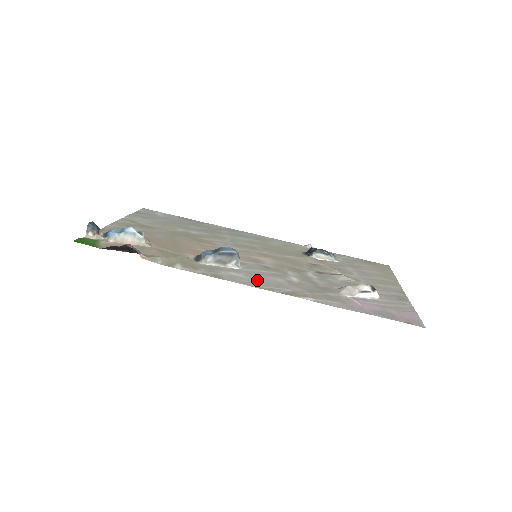
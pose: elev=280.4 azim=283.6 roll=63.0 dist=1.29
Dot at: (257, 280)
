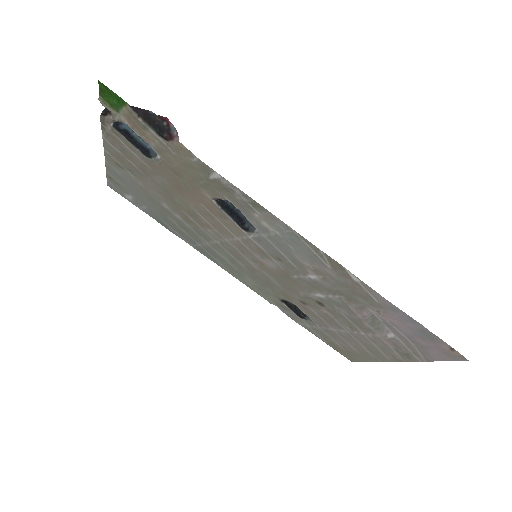
Dot at: (292, 242)
